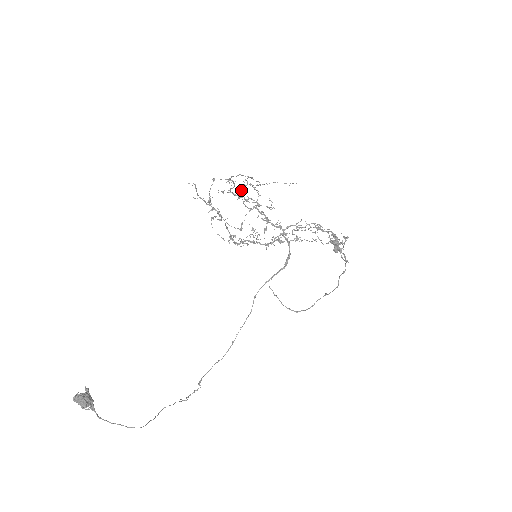
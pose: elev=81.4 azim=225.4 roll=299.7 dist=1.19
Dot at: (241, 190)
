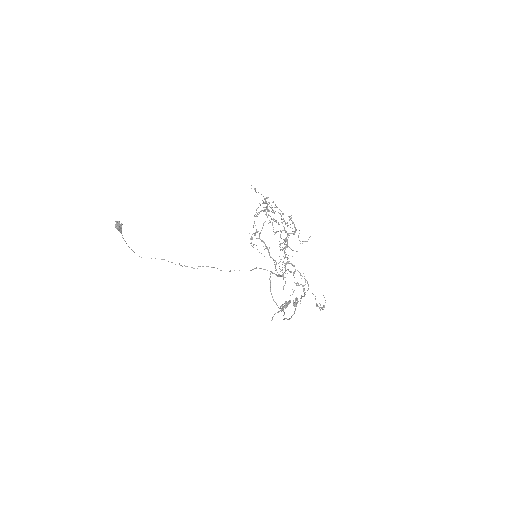
Dot at: occluded
